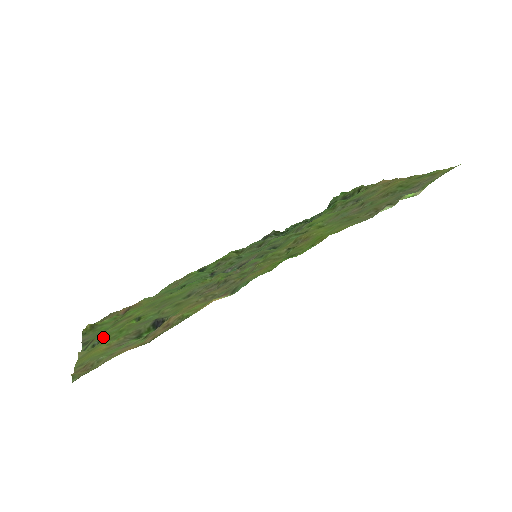
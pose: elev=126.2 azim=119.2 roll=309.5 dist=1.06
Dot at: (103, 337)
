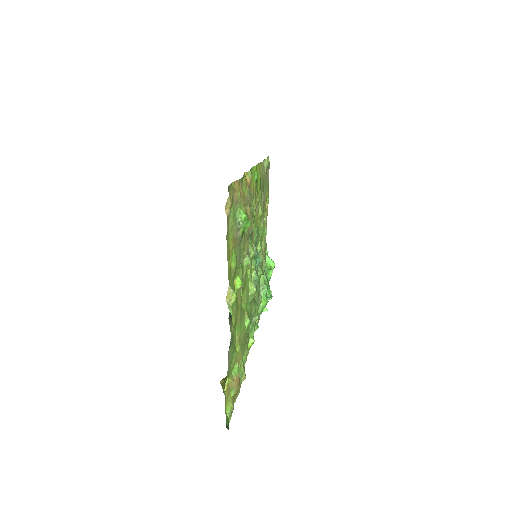
Dot at: occluded
